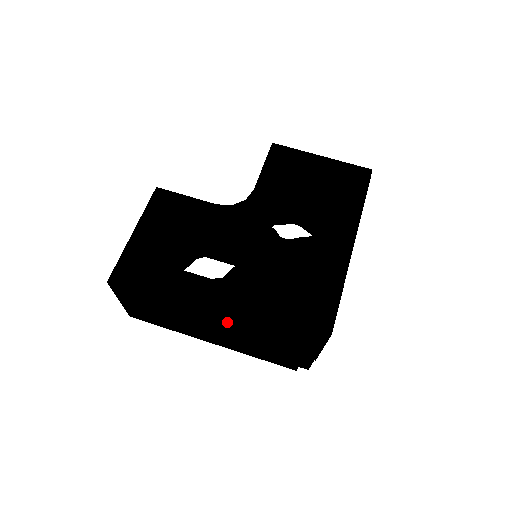
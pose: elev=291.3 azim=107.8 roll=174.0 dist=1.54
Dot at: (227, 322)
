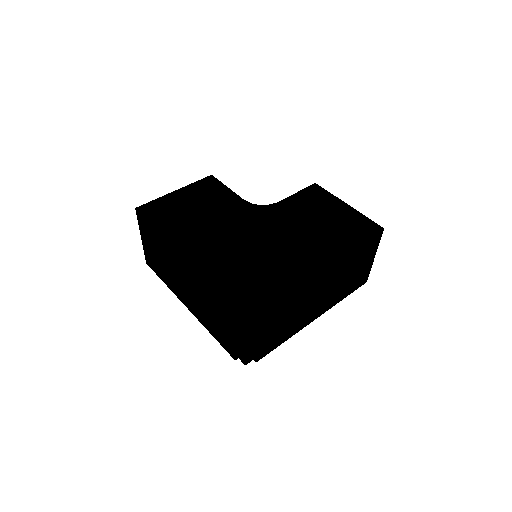
Dot at: (191, 267)
